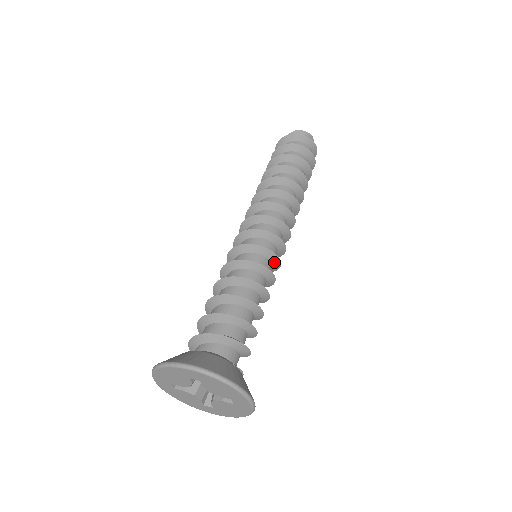
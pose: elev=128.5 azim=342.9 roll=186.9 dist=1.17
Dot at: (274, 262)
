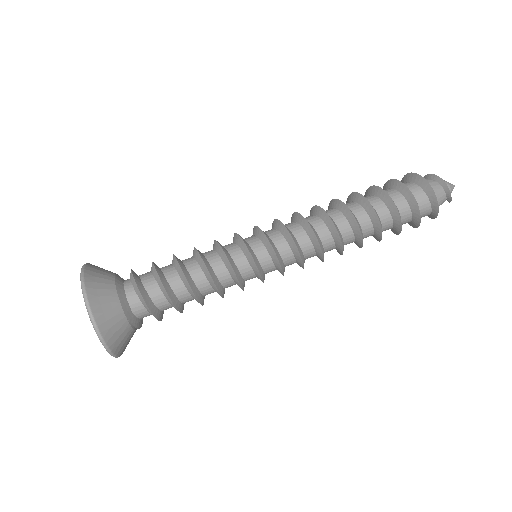
Dot at: (258, 276)
